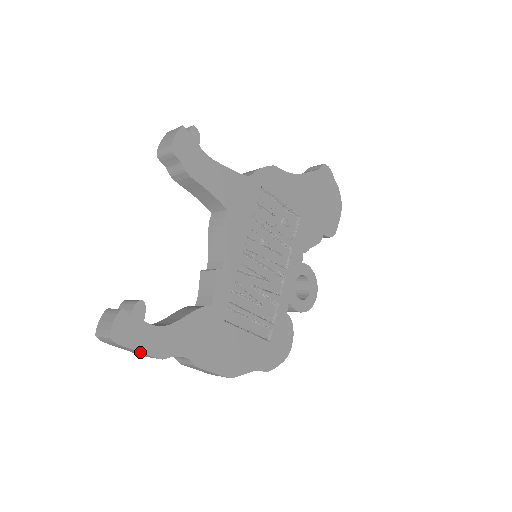
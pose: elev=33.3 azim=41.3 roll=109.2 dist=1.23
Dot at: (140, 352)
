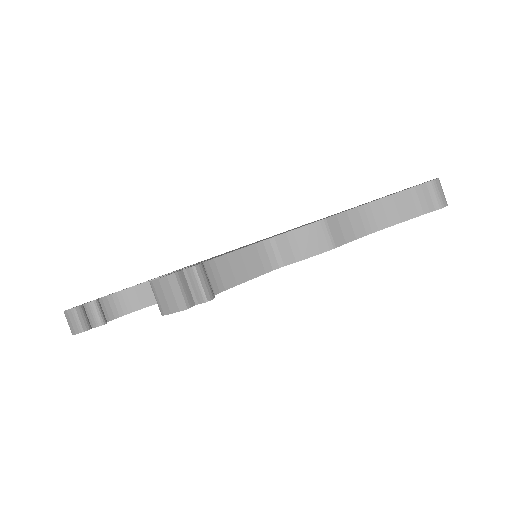
Dot at: occluded
